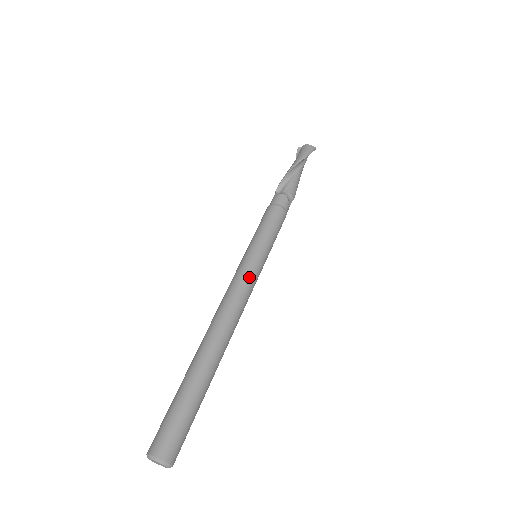
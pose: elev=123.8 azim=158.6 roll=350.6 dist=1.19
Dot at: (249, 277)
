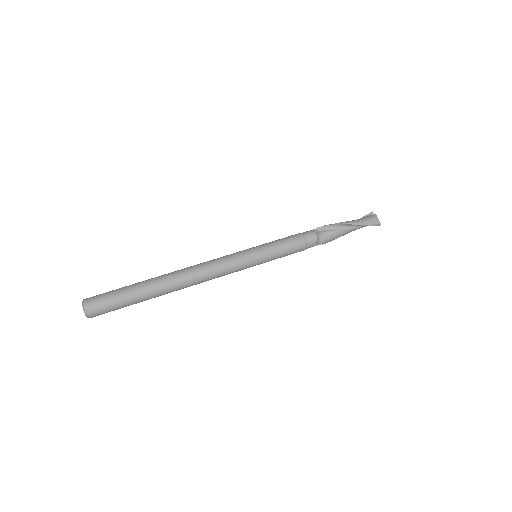
Dot at: (234, 265)
